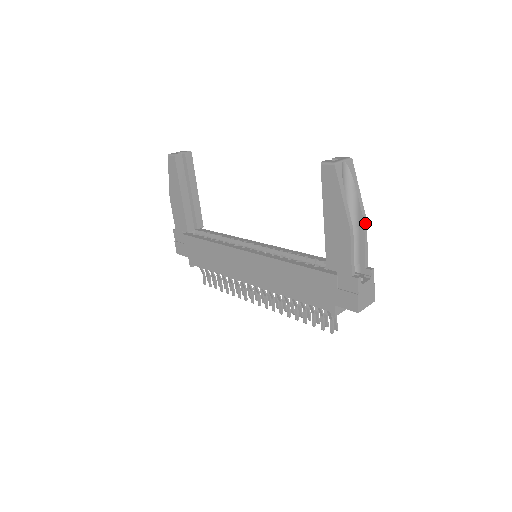
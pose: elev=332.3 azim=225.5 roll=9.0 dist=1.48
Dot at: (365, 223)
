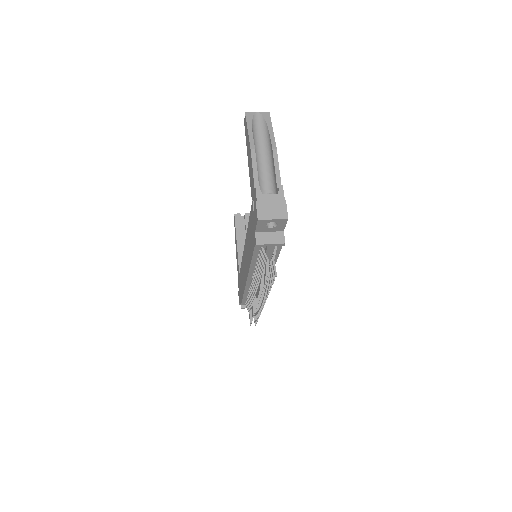
Dot at: (274, 150)
